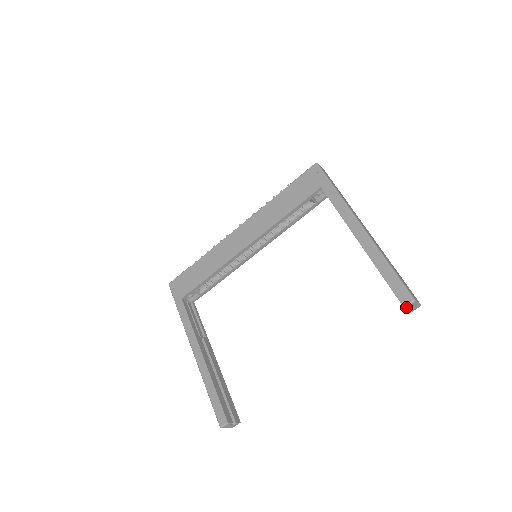
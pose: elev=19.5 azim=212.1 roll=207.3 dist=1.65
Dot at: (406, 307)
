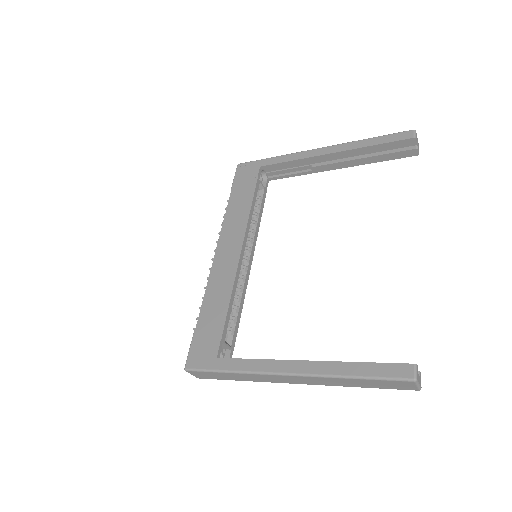
Dot at: (415, 137)
